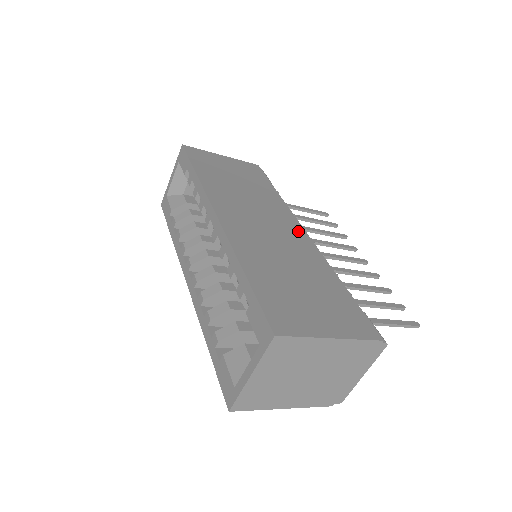
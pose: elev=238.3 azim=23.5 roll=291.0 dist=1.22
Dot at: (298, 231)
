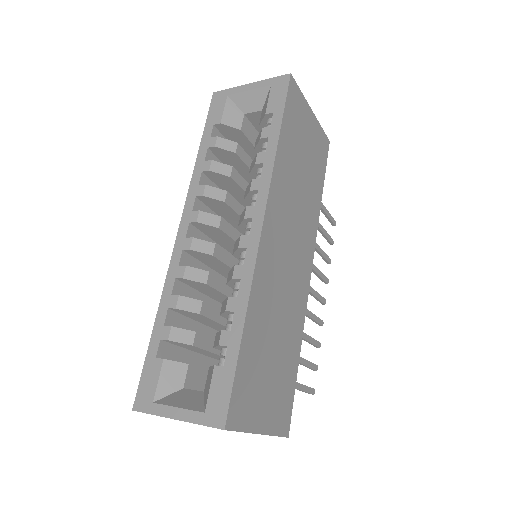
Dot at: (307, 269)
